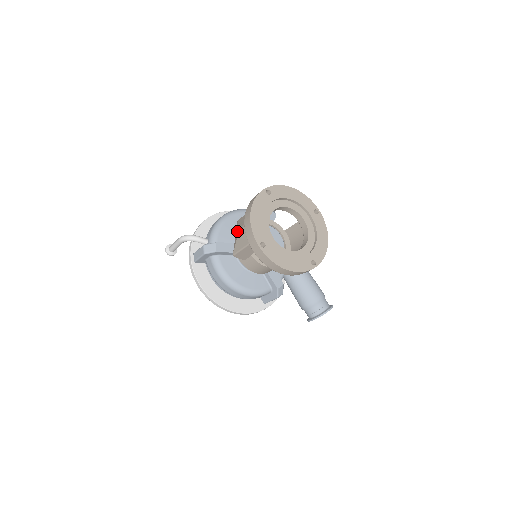
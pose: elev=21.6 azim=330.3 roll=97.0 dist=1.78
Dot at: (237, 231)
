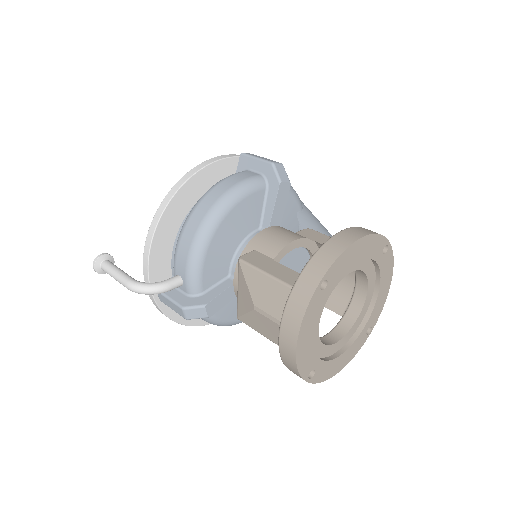
Dot at: (245, 296)
